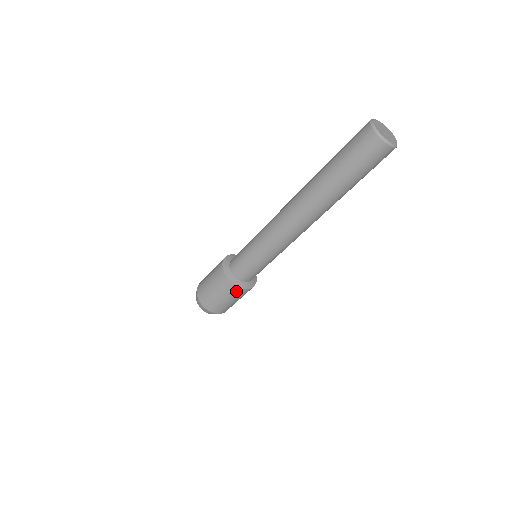
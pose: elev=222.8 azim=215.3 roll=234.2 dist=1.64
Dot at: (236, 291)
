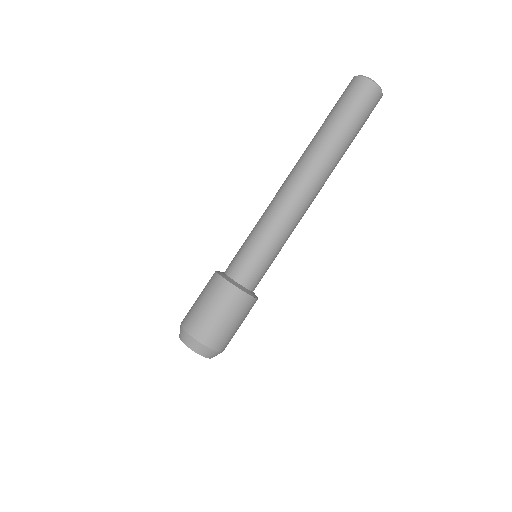
Dot at: (226, 290)
